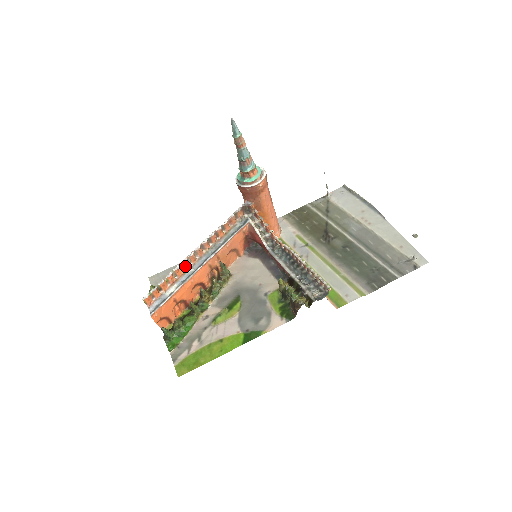
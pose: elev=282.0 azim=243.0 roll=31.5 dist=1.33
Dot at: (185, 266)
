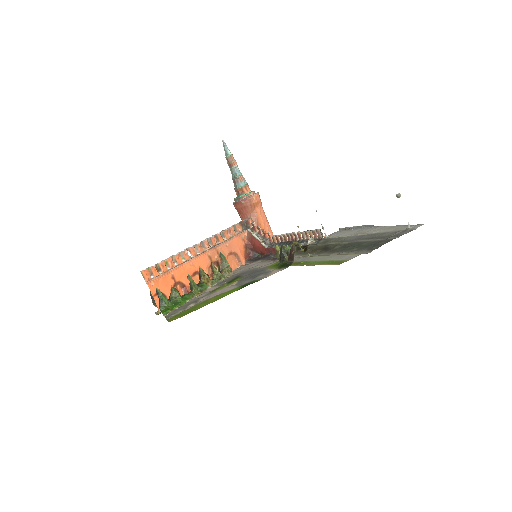
Dot at: (185, 256)
